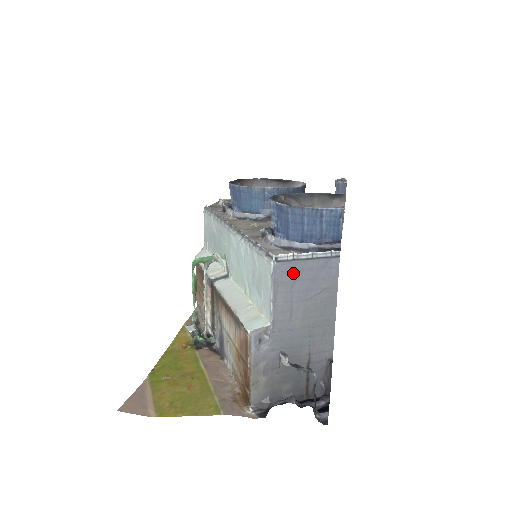
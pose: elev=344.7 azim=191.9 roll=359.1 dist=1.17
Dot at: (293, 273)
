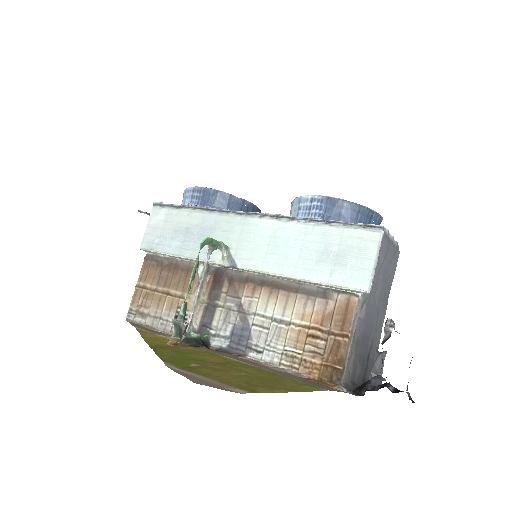
Dot at: (386, 249)
